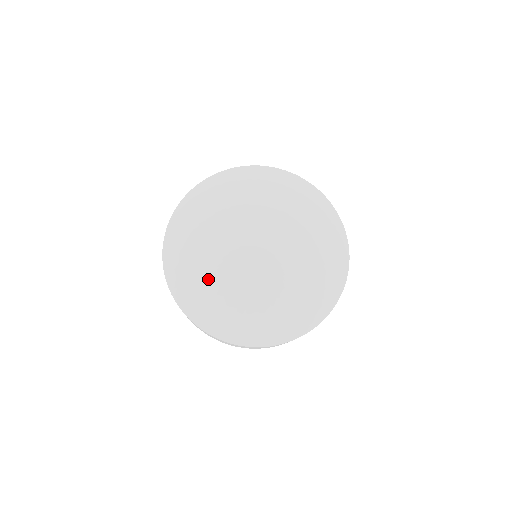
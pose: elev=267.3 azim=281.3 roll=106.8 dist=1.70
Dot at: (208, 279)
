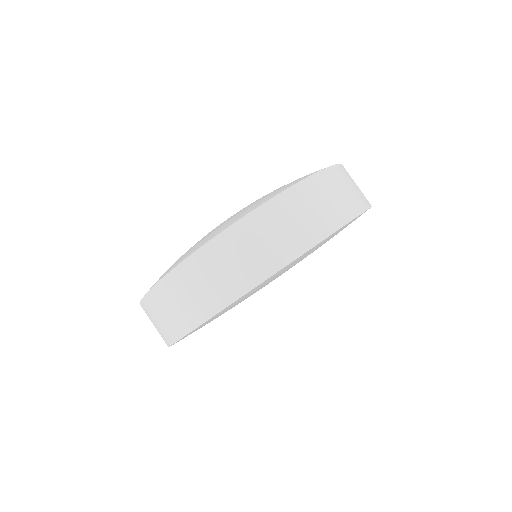
Dot at: occluded
